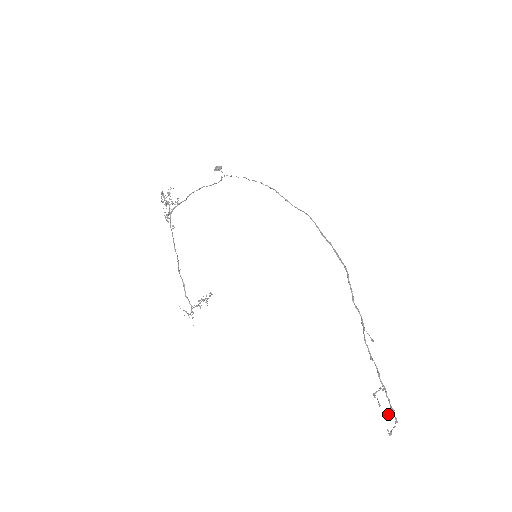
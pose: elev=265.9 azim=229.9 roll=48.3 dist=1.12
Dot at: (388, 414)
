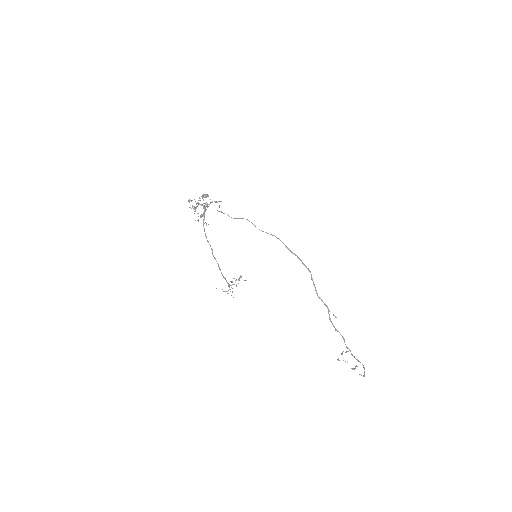
Dot at: (356, 366)
